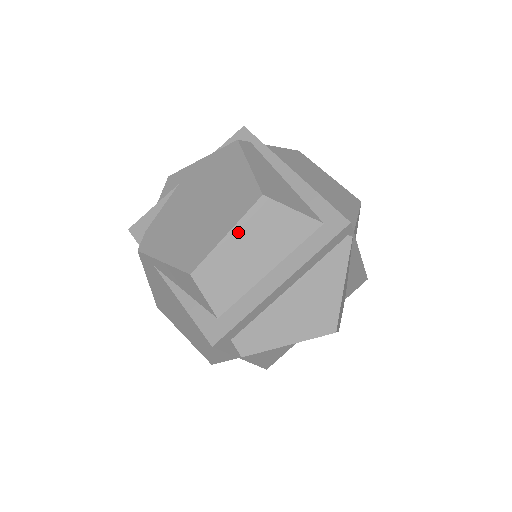
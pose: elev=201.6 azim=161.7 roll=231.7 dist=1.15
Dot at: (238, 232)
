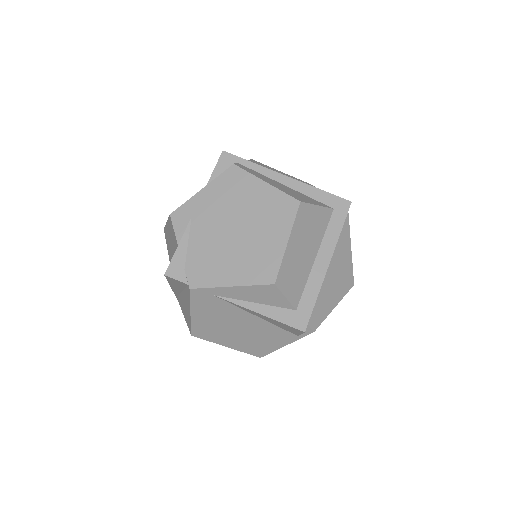
Dot at: (293, 237)
